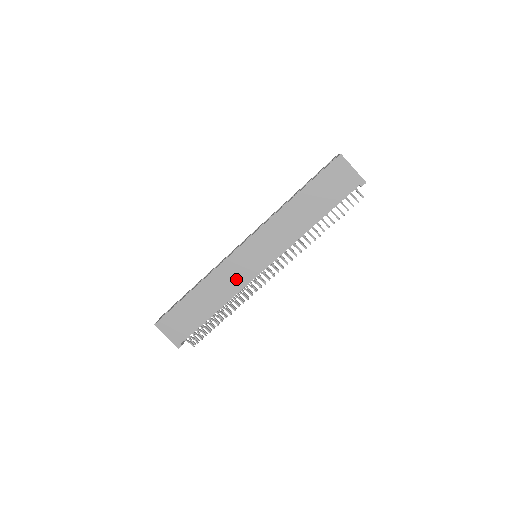
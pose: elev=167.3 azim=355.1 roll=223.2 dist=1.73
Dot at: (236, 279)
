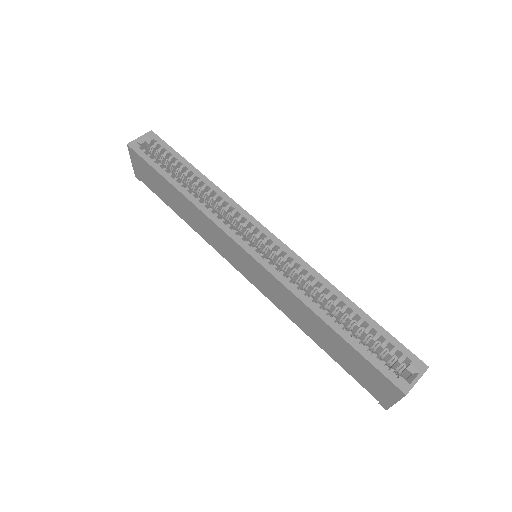
Dot at: (216, 242)
